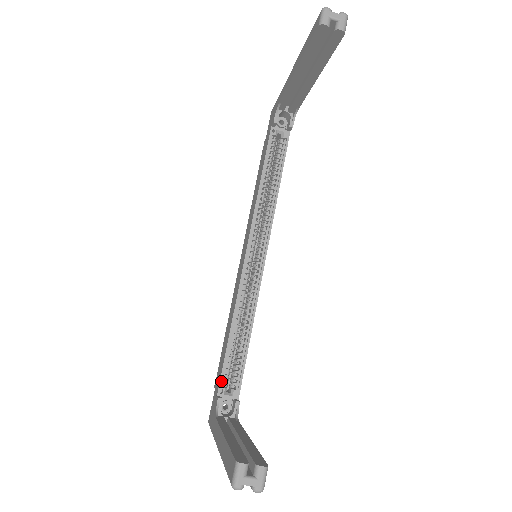
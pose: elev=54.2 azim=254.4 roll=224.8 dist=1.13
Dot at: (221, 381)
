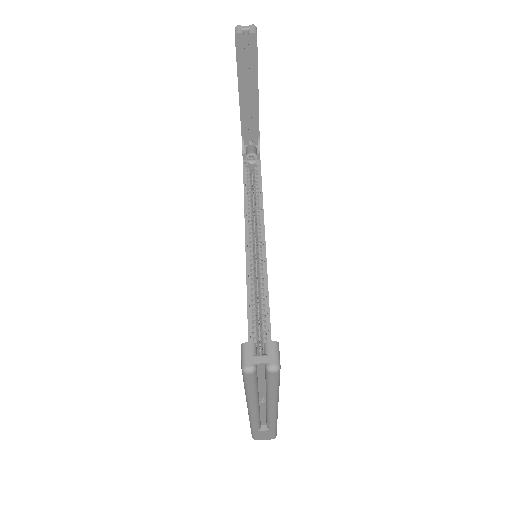
Dot at: occluded
